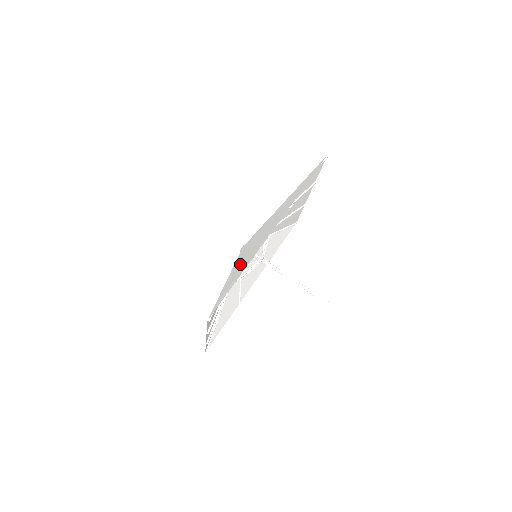
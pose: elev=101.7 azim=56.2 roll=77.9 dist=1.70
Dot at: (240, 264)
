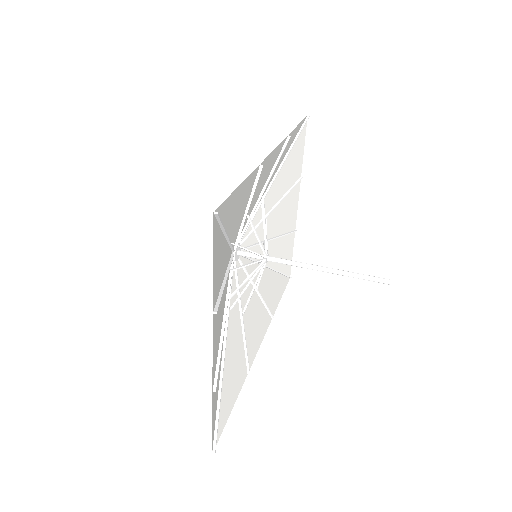
Dot at: (240, 210)
